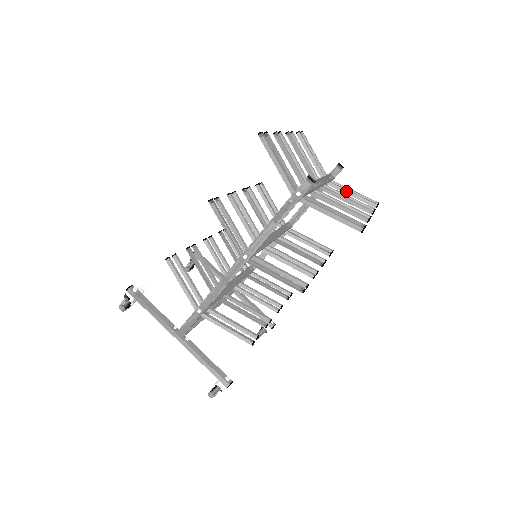
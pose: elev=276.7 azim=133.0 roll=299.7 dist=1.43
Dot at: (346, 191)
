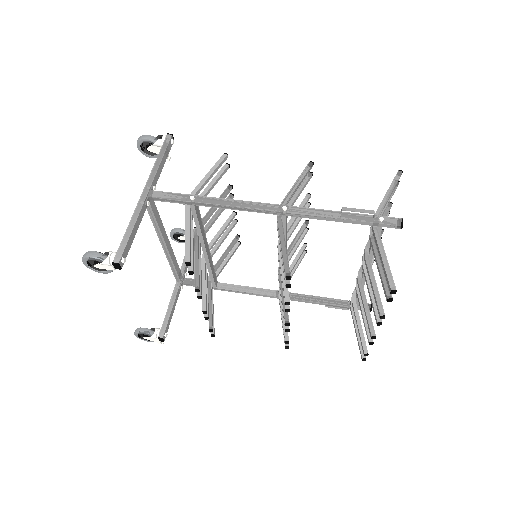
Dot at: (359, 319)
